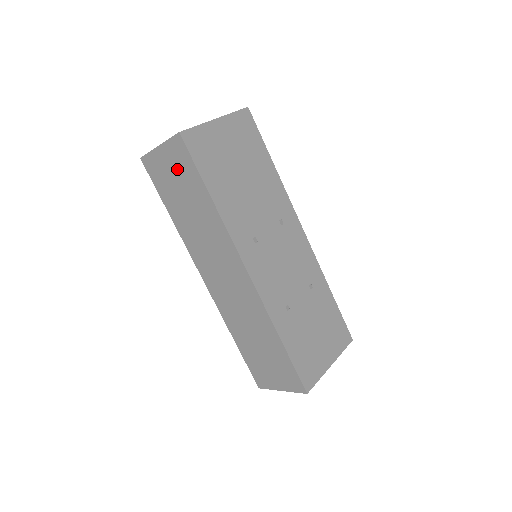
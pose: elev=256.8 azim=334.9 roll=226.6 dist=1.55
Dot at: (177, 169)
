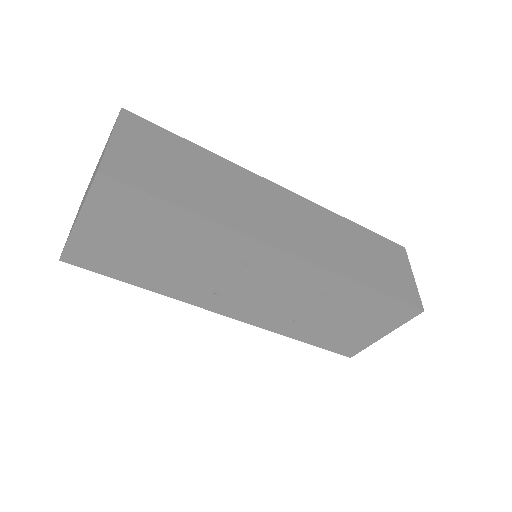
Dot at: occluded
